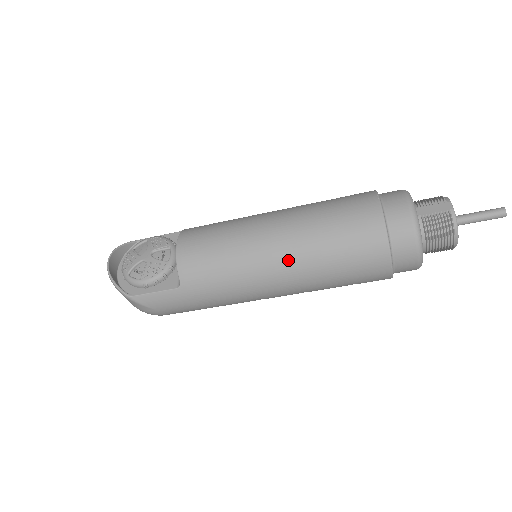
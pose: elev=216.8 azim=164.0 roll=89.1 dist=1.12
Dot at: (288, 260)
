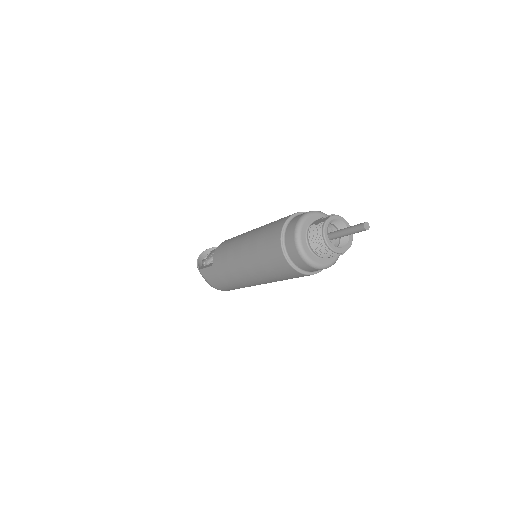
Dot at: (246, 250)
